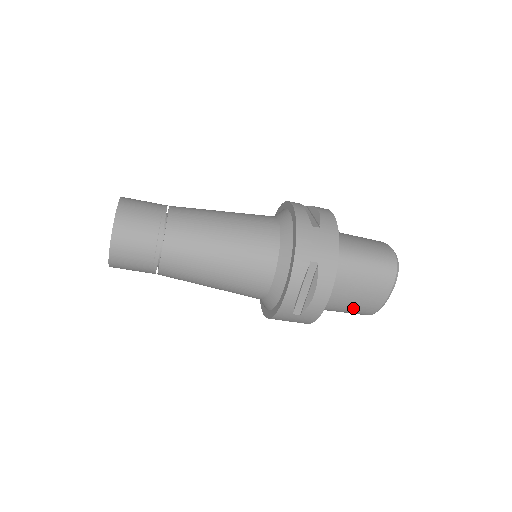
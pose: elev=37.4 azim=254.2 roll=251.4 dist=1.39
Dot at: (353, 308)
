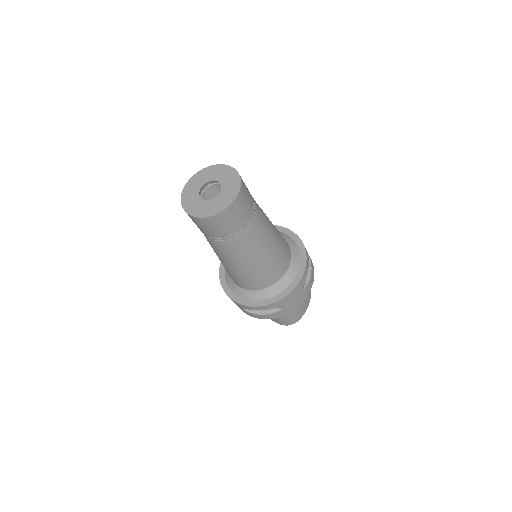
Dot at: (300, 307)
